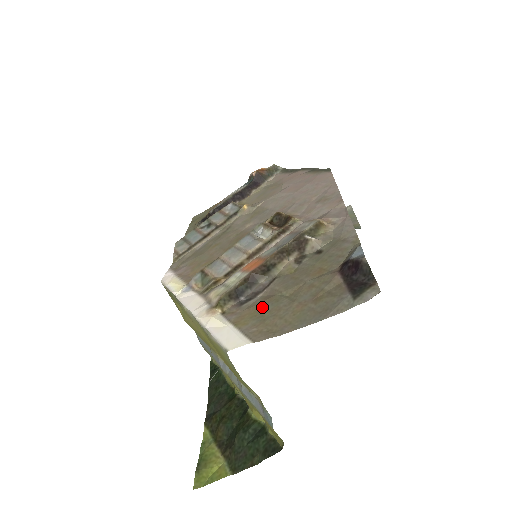
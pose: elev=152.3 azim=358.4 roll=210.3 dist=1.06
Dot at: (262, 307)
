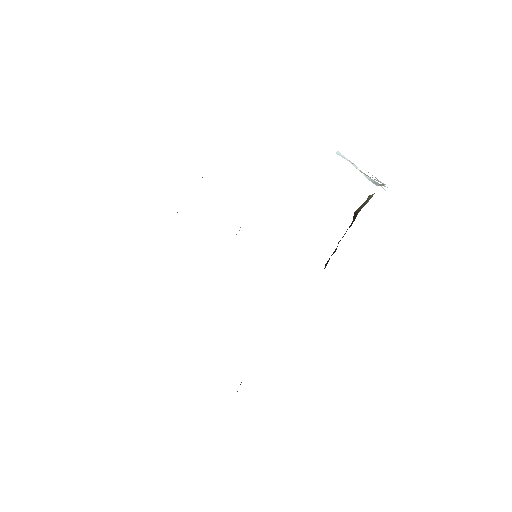
Dot at: occluded
